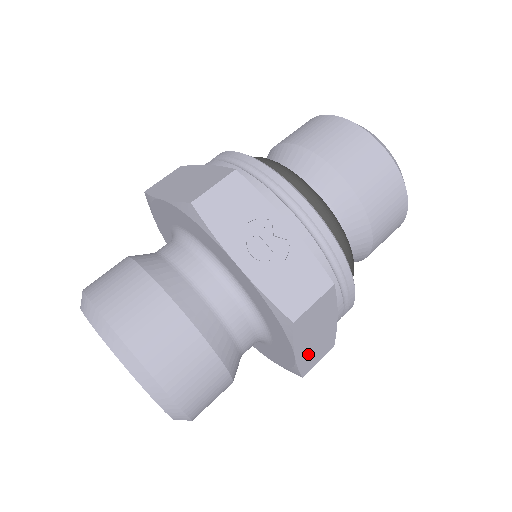
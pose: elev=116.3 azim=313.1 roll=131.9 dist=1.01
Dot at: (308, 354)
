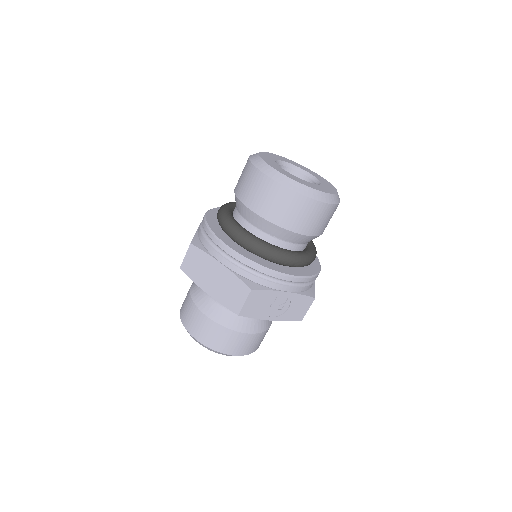
Dot at: occluded
